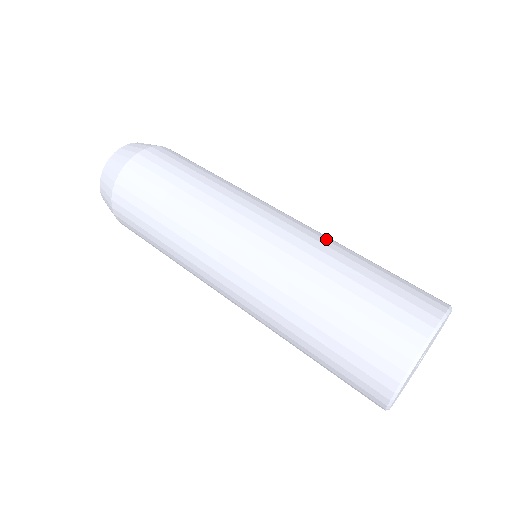
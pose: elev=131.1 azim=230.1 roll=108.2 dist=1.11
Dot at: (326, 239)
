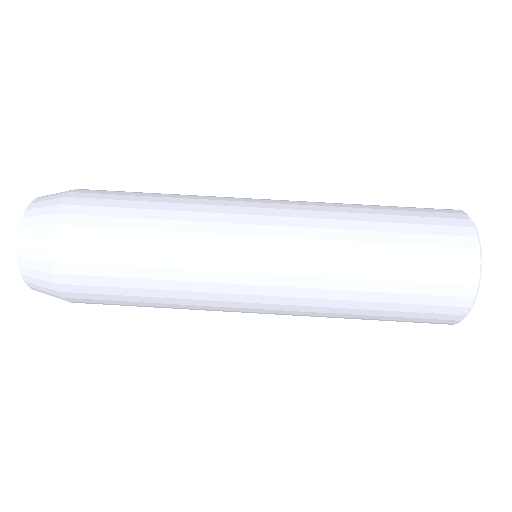
Dot at: (332, 238)
